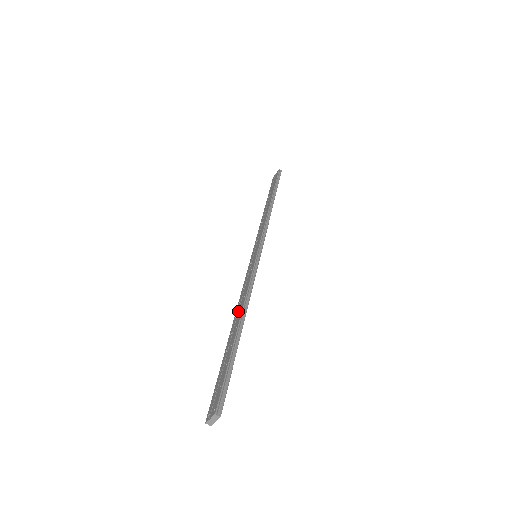
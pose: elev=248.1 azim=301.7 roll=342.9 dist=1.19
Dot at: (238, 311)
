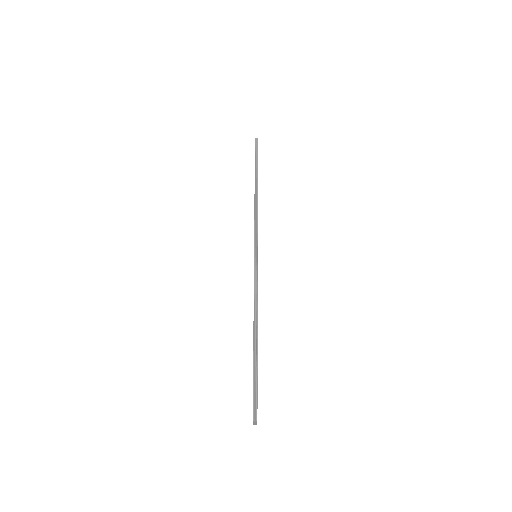
Dot at: occluded
